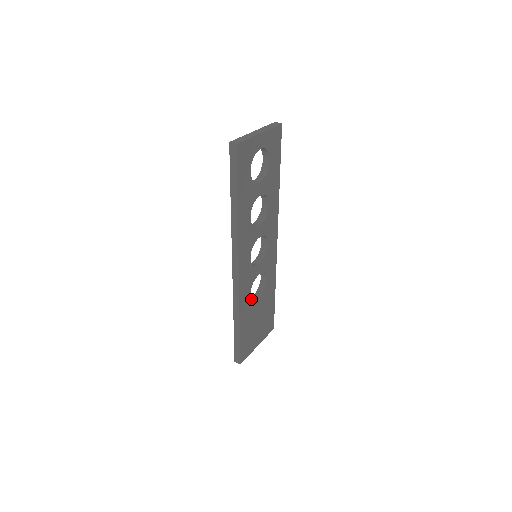
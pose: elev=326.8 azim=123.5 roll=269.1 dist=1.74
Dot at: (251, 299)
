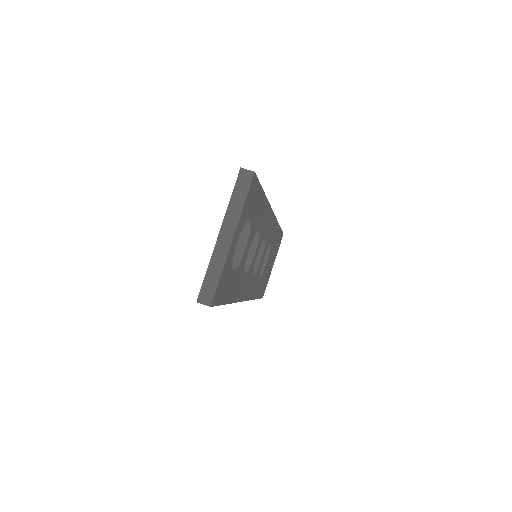
Dot at: (261, 276)
